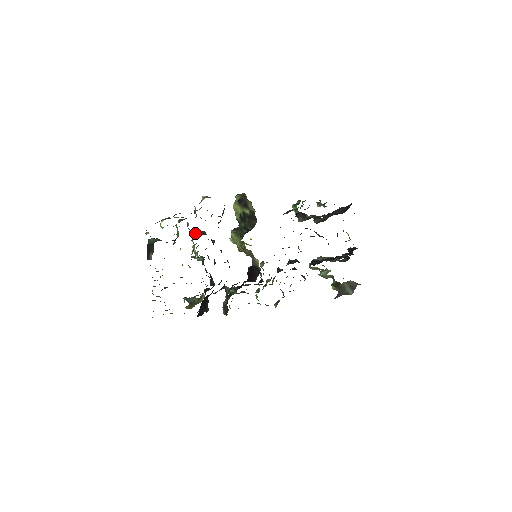
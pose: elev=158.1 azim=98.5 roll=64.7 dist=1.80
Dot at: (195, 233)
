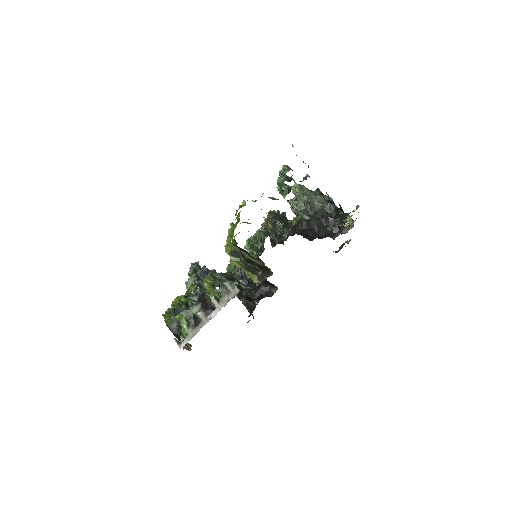
Dot at: (198, 283)
